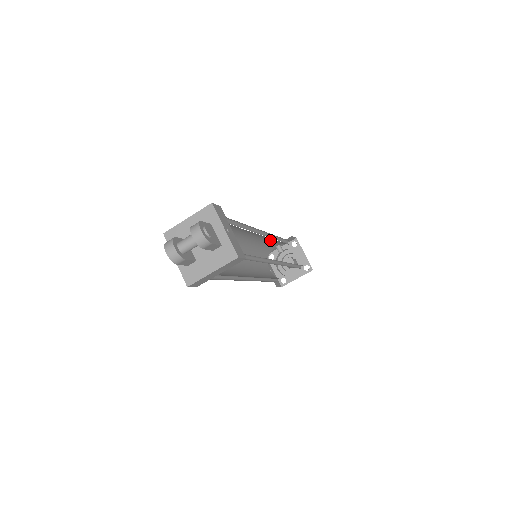
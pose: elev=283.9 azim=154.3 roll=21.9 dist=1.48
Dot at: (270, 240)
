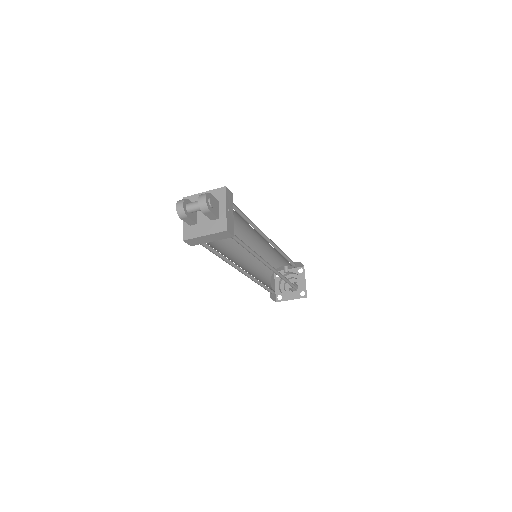
Dot at: (277, 254)
